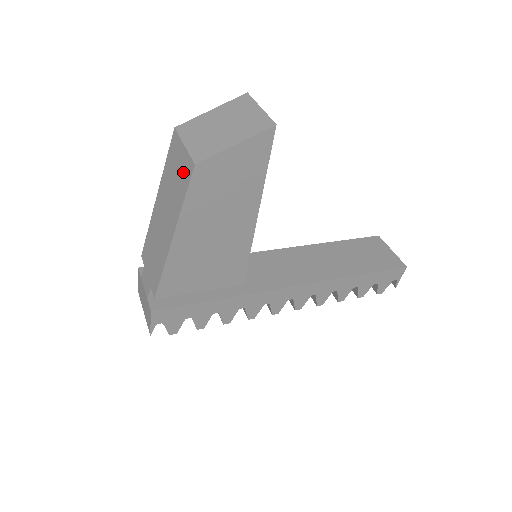
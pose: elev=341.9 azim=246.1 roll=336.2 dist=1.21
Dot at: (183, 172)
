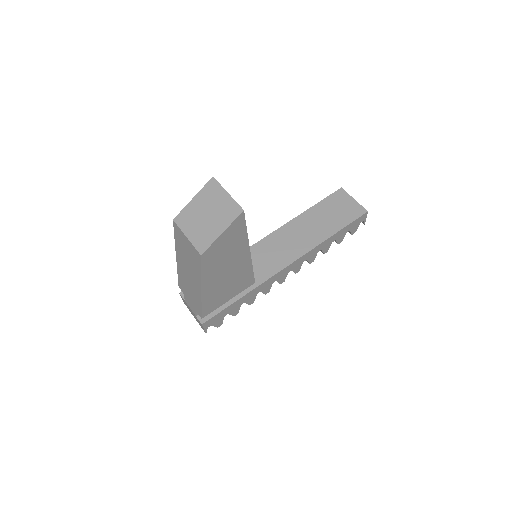
Dot at: (193, 255)
